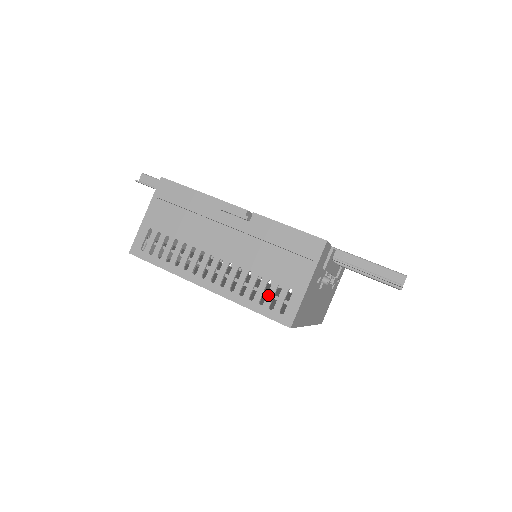
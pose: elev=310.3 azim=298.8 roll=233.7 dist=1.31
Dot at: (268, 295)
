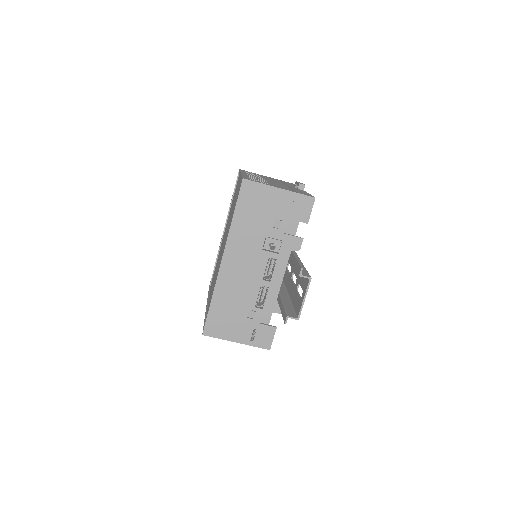
Dot at: (258, 180)
